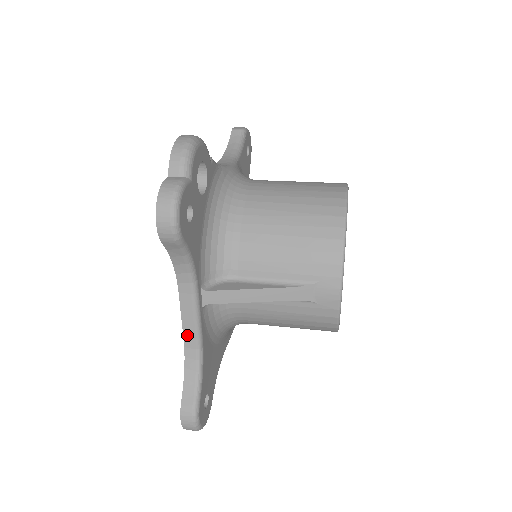
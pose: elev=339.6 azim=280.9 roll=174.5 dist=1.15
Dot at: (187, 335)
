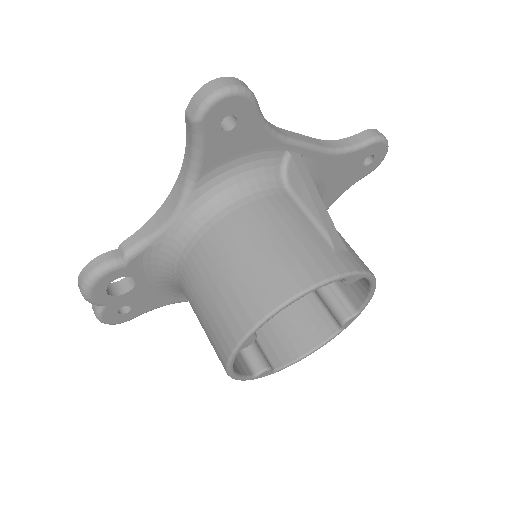
Dot at: occluded
